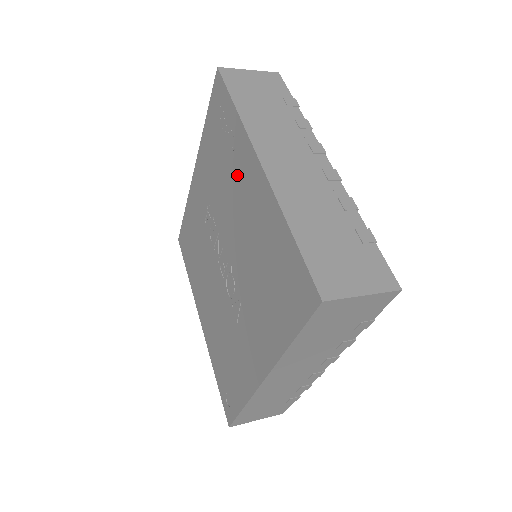
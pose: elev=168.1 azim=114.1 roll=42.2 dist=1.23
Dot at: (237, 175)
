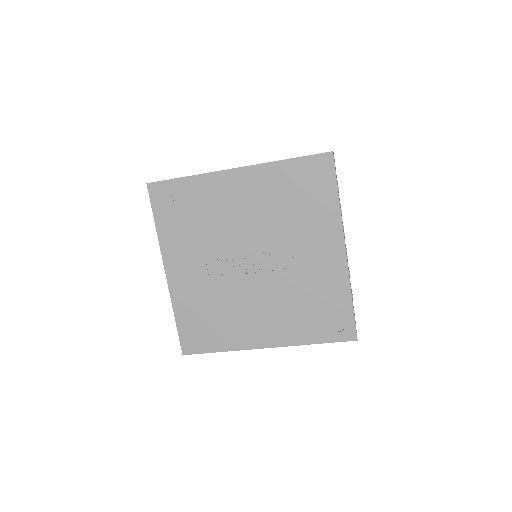
Dot at: (221, 201)
